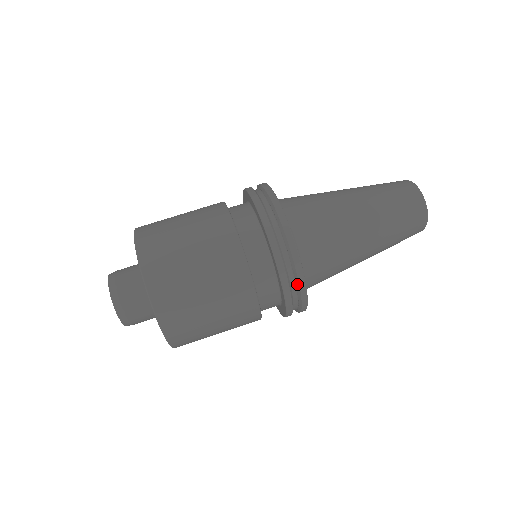
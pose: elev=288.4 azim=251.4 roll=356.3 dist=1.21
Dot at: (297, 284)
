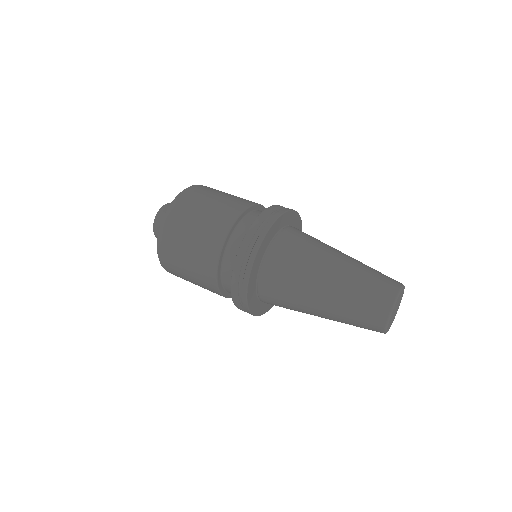
Dot at: (245, 272)
